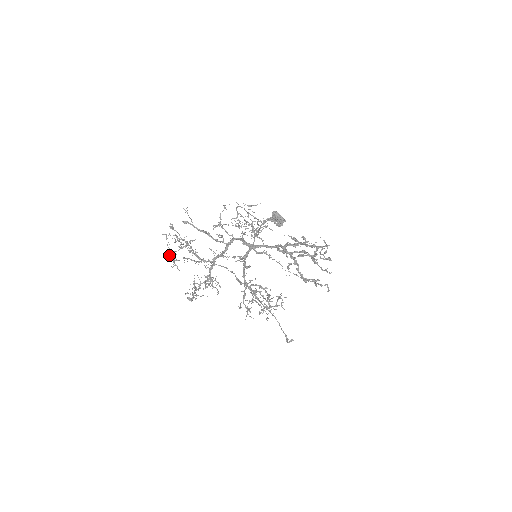
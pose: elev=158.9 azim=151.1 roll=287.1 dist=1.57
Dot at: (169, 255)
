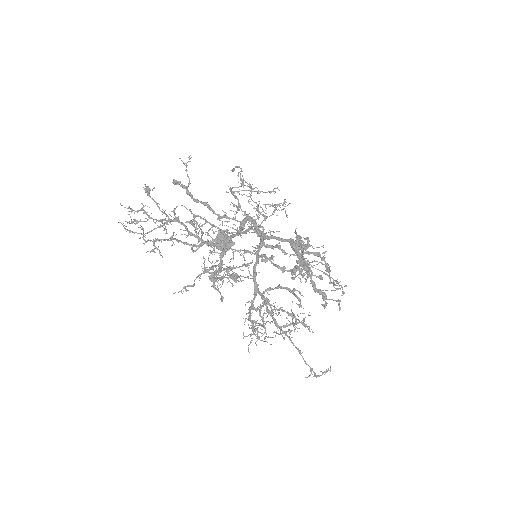
Dot at: (143, 232)
